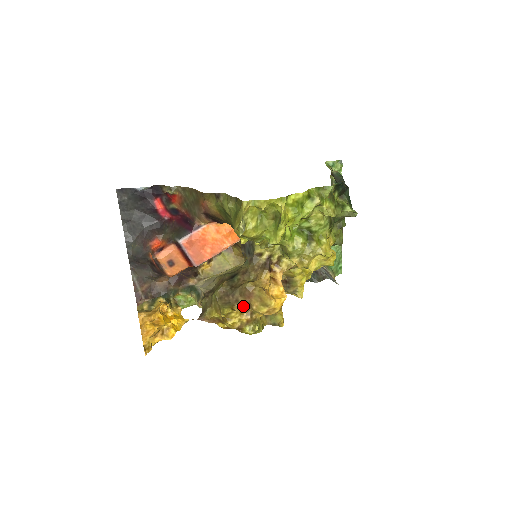
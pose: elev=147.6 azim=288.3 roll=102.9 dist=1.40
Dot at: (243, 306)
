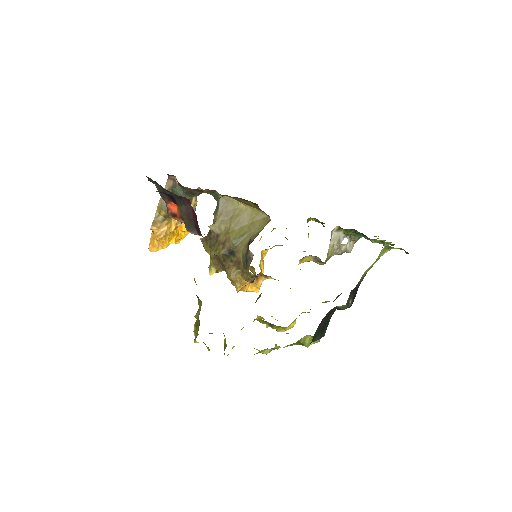
Dot at: occluded
